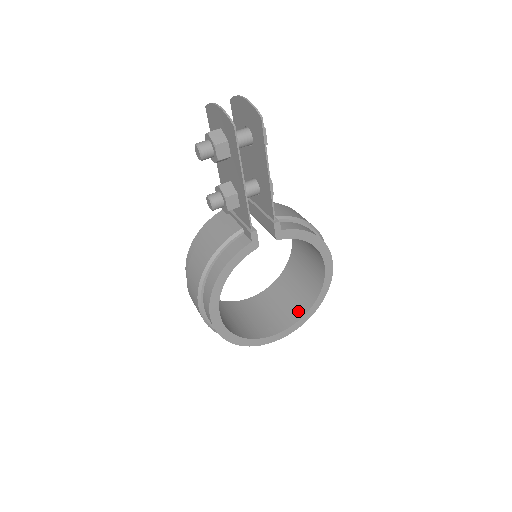
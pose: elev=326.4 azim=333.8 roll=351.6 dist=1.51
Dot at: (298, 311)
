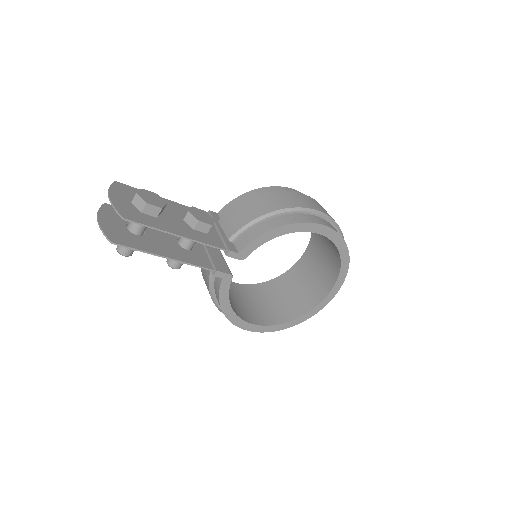
Dot at: (335, 266)
